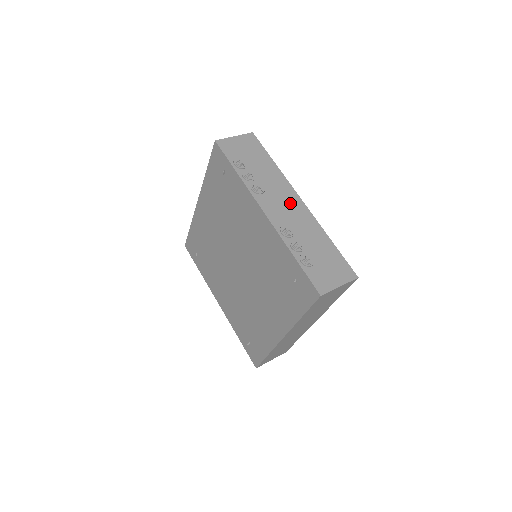
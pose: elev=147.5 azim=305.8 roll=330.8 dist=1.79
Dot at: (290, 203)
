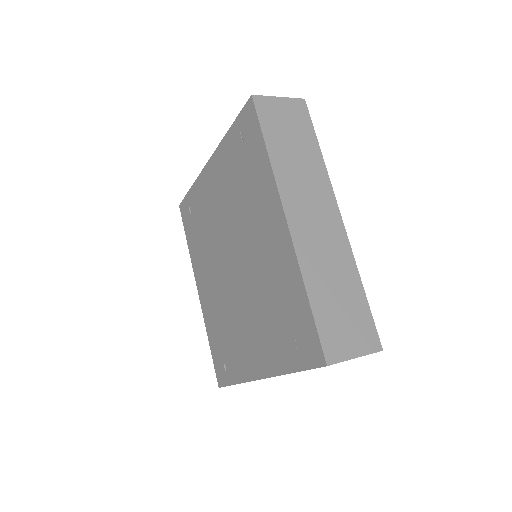
Dot at: occluded
